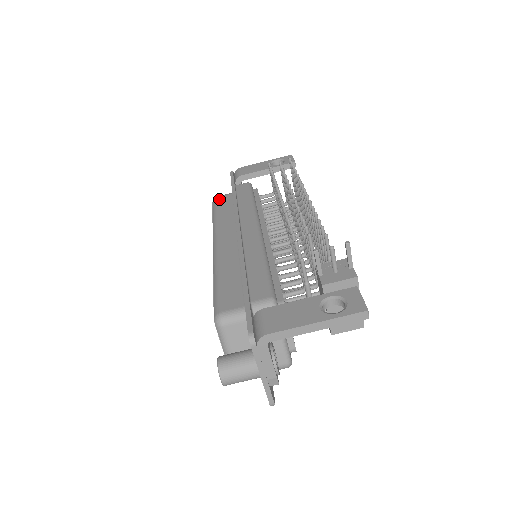
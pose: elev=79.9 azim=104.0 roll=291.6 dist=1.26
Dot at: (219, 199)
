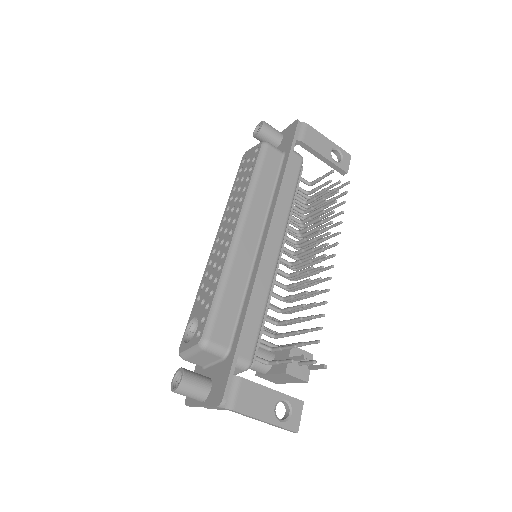
Dot at: (270, 152)
